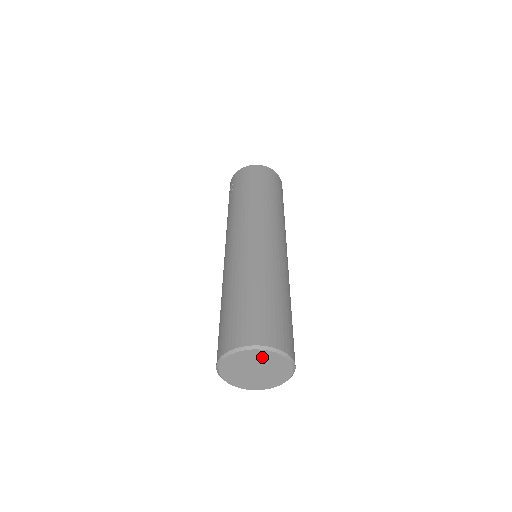
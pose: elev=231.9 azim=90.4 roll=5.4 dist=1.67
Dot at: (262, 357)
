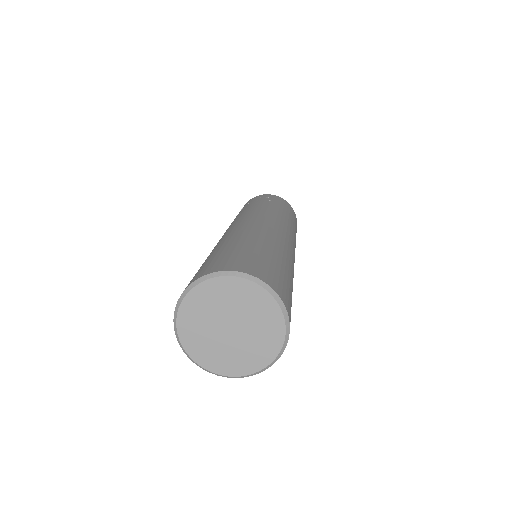
Dot at: (265, 318)
